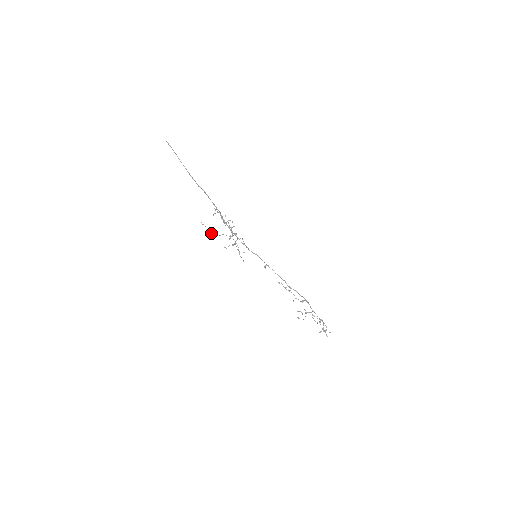
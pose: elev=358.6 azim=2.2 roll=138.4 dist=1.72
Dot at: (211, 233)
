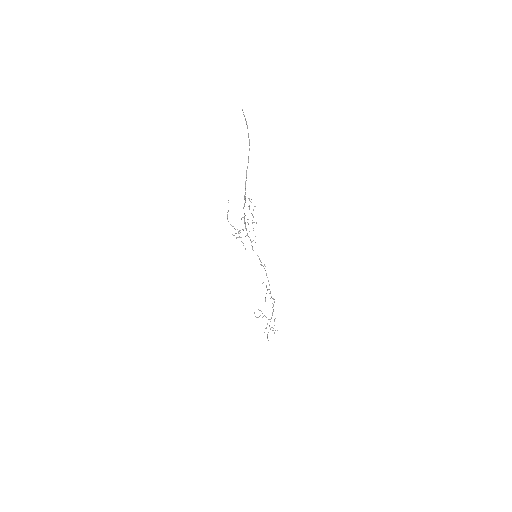
Dot at: (227, 215)
